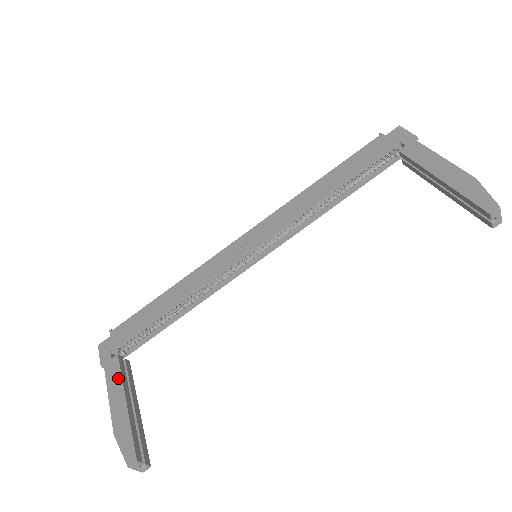
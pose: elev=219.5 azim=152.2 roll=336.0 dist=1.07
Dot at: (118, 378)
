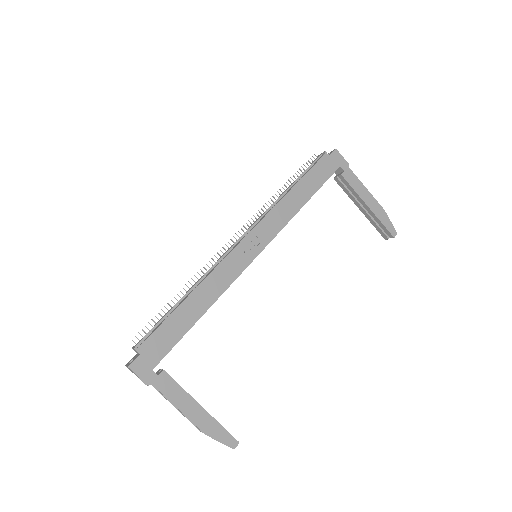
Dot at: (180, 391)
